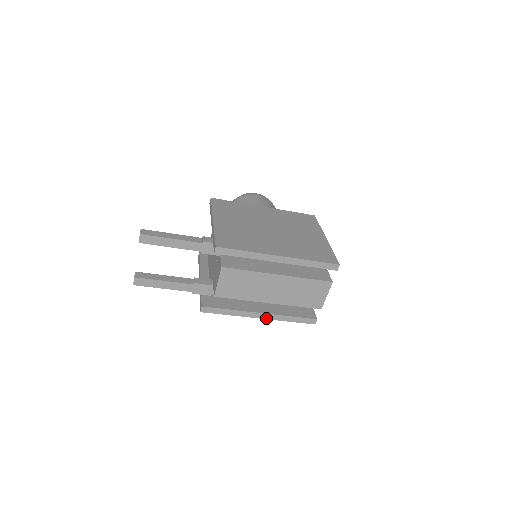
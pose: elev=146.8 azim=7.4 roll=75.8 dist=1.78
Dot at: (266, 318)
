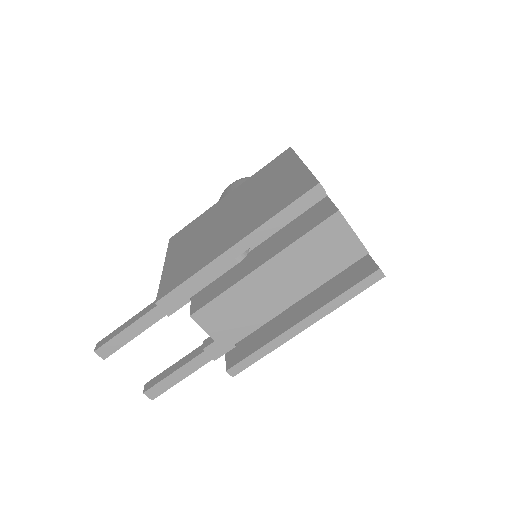
Dot at: (313, 322)
